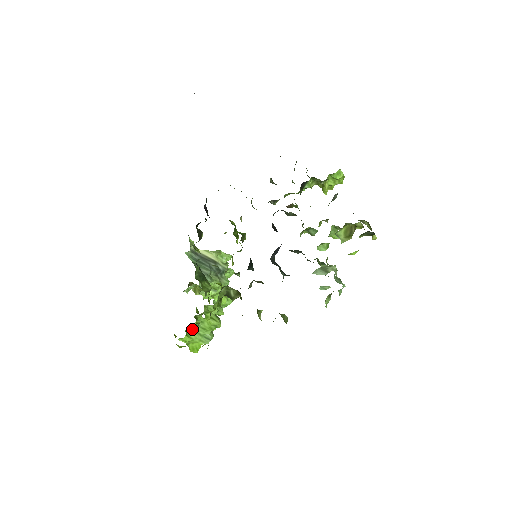
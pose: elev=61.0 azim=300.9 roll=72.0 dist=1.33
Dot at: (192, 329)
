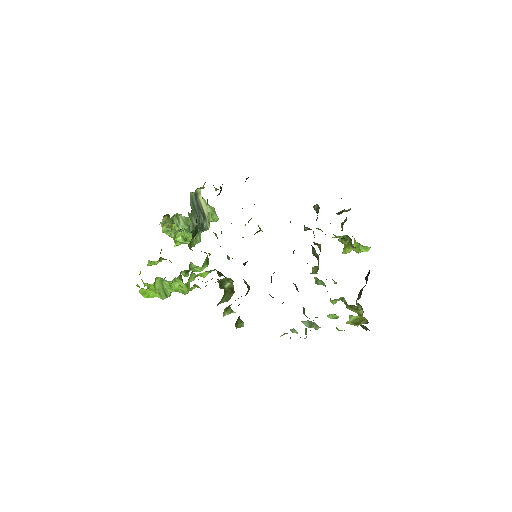
Dot at: (161, 280)
